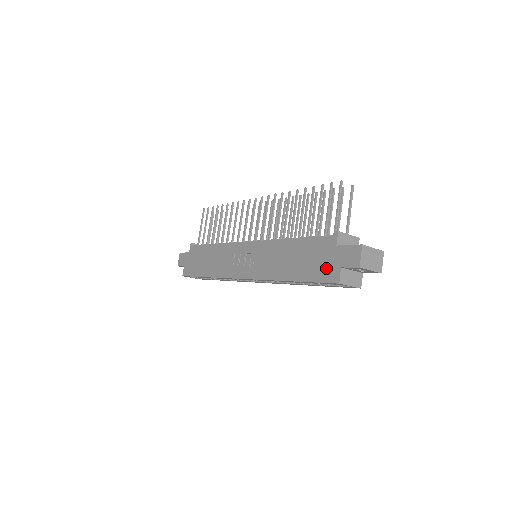
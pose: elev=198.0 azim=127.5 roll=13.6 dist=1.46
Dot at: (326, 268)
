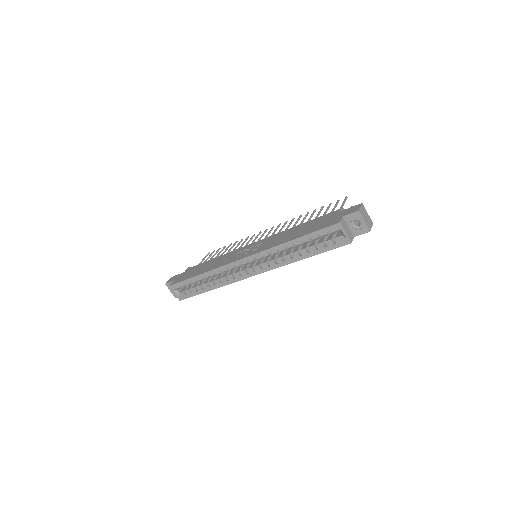
Dot at: (329, 221)
